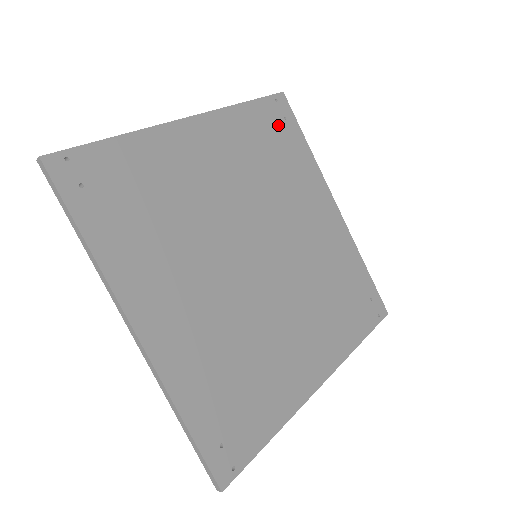
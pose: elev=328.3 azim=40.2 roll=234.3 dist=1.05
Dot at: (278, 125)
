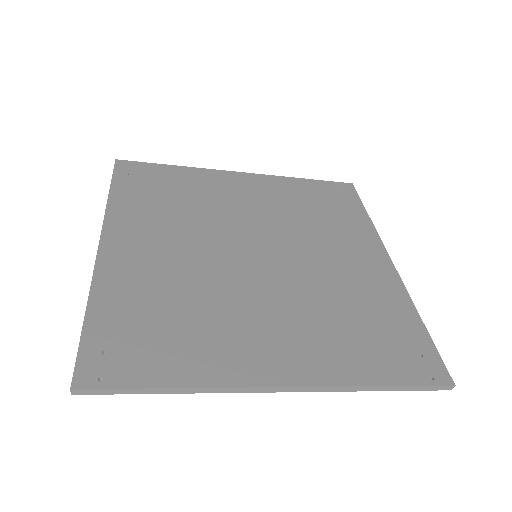
Dot at: (335, 197)
